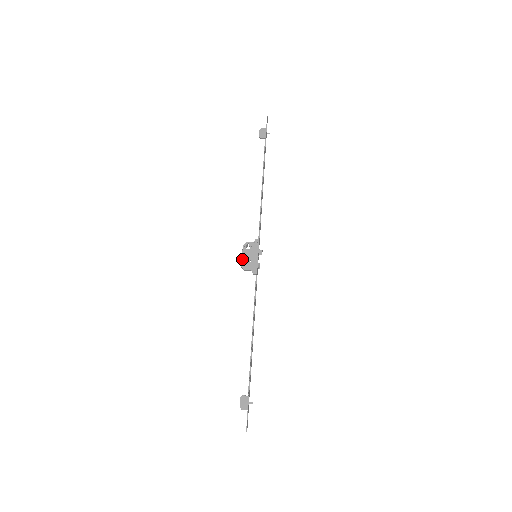
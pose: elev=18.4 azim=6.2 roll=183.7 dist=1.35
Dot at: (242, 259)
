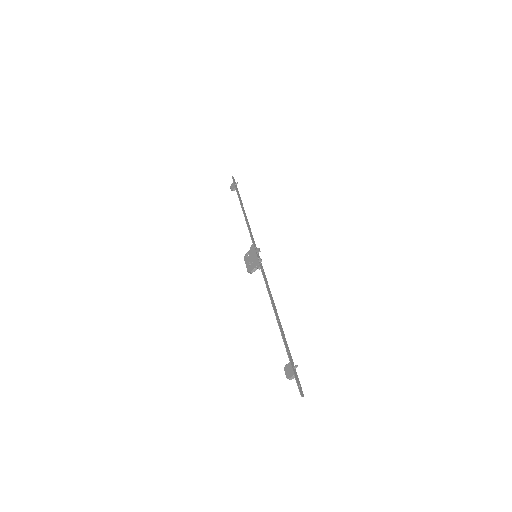
Dot at: (246, 267)
